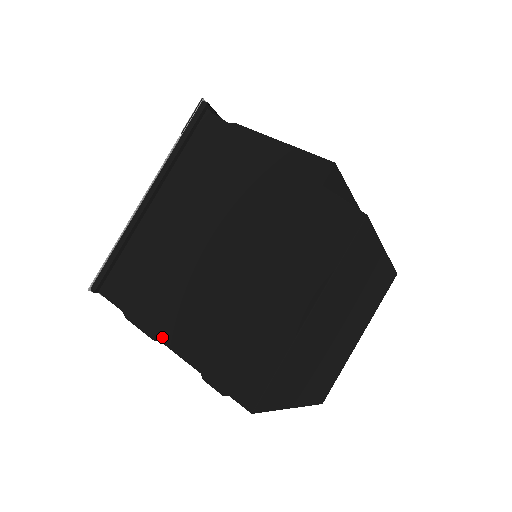
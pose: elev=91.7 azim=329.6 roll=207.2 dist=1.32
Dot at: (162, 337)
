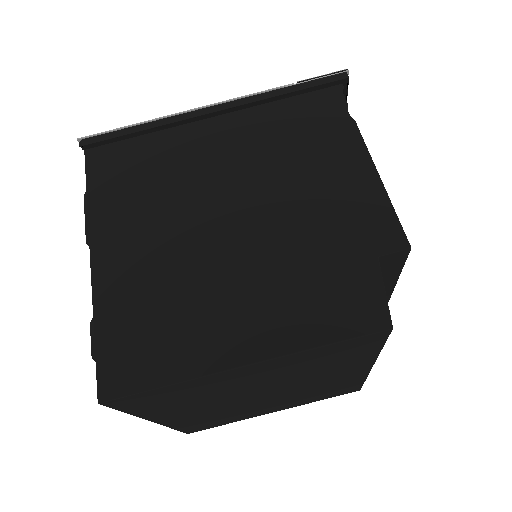
Dot at: (95, 247)
